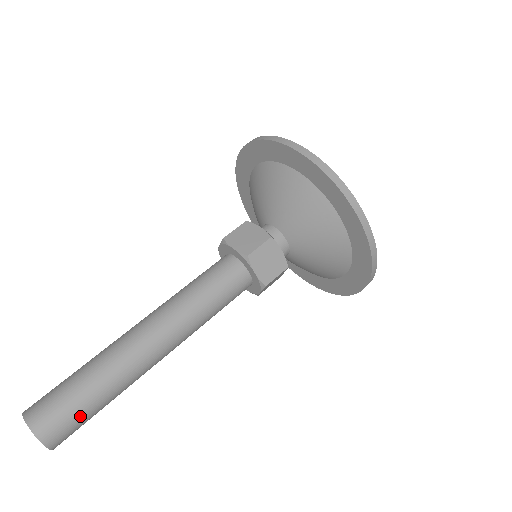
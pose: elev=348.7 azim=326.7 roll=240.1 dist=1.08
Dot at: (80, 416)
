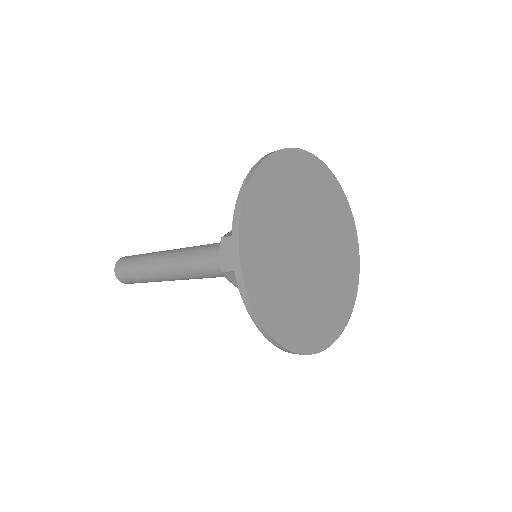
Dot at: (136, 282)
